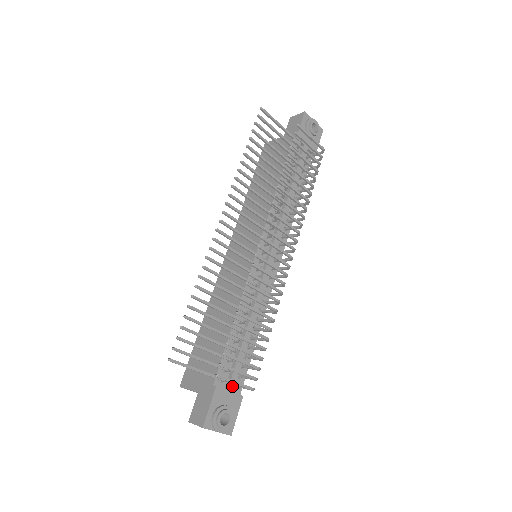
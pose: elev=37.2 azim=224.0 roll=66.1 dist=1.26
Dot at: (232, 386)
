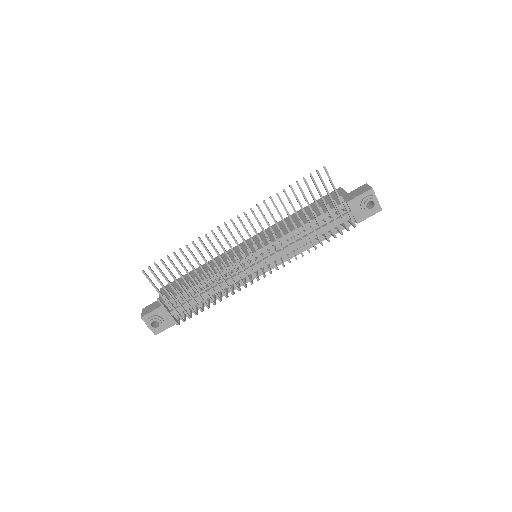
Dot at: (174, 312)
